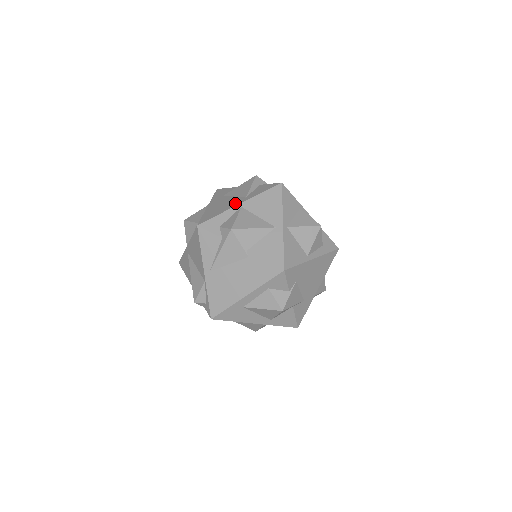
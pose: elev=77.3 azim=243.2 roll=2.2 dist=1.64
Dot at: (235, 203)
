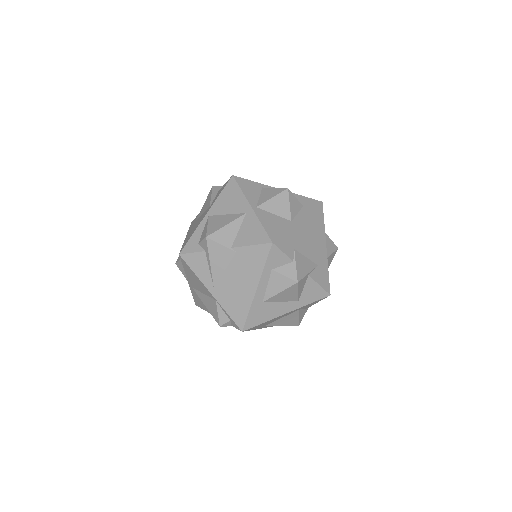
Dot at: (203, 217)
